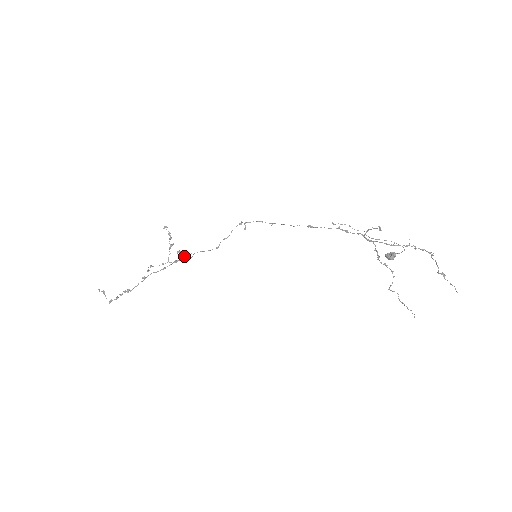
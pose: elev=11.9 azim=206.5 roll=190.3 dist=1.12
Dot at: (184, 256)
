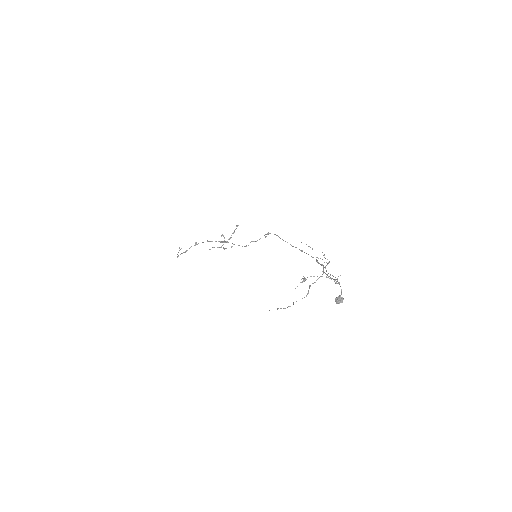
Dot at: (225, 241)
